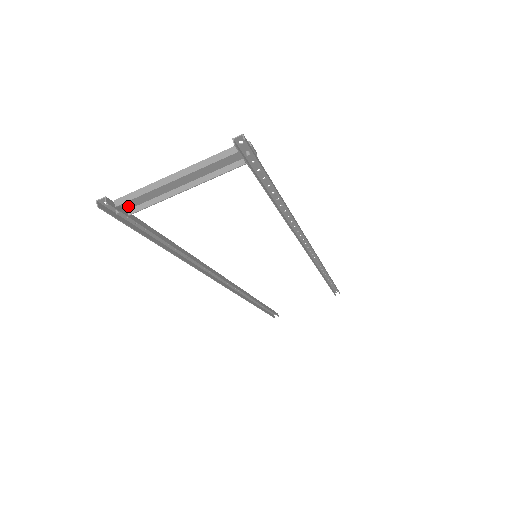
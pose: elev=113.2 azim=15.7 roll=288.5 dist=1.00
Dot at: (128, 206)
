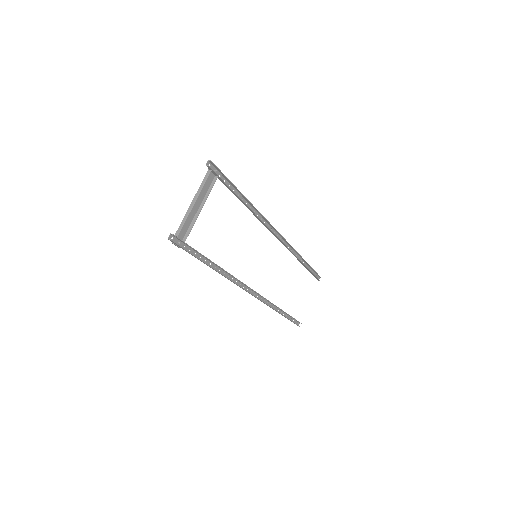
Dot at: (181, 237)
